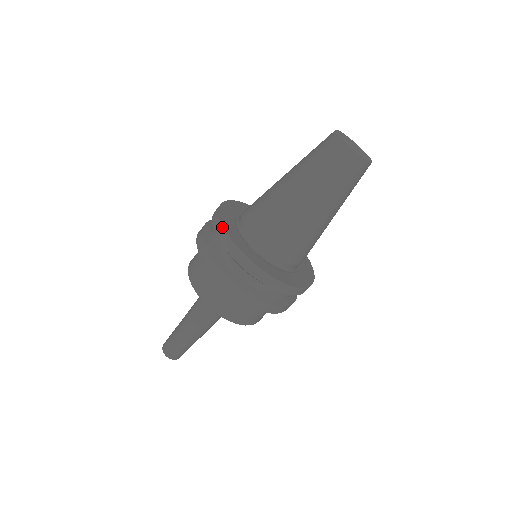
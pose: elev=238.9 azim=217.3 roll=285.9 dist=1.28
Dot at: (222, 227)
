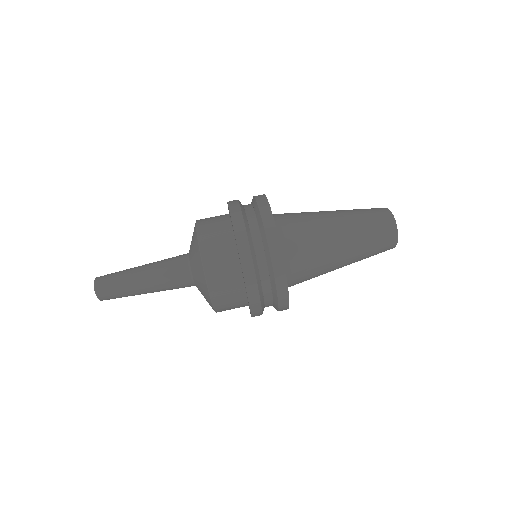
Dot at: (273, 221)
